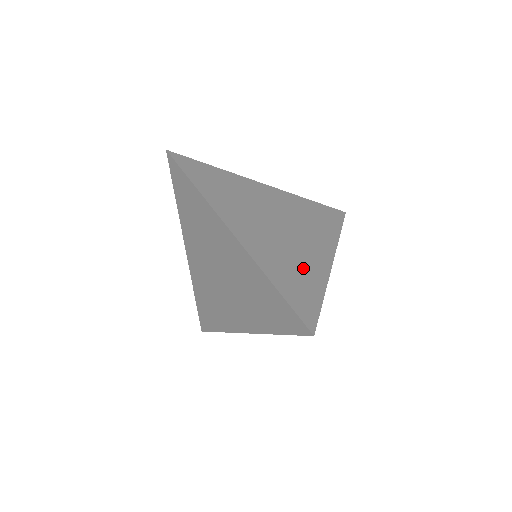
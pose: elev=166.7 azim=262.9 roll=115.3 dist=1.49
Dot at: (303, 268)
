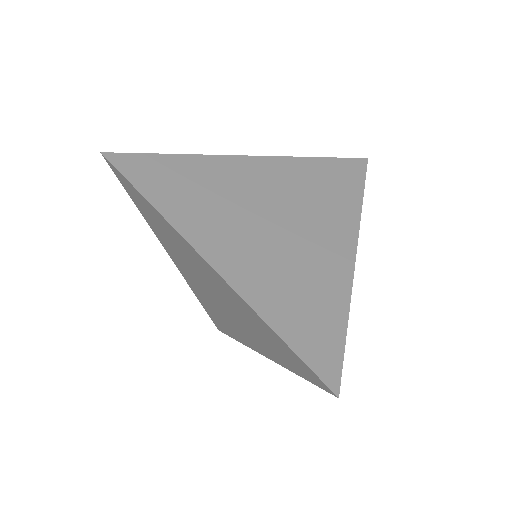
Dot at: (314, 283)
